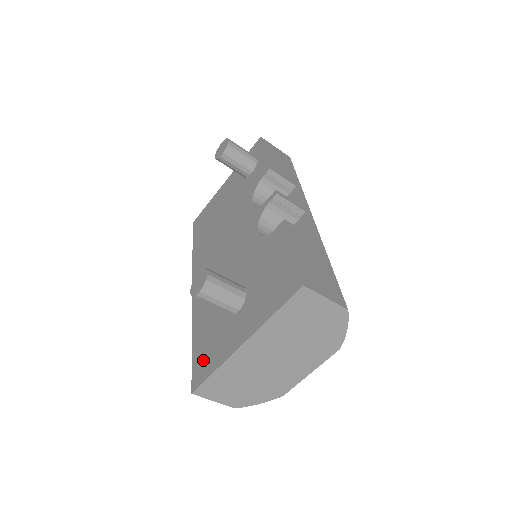
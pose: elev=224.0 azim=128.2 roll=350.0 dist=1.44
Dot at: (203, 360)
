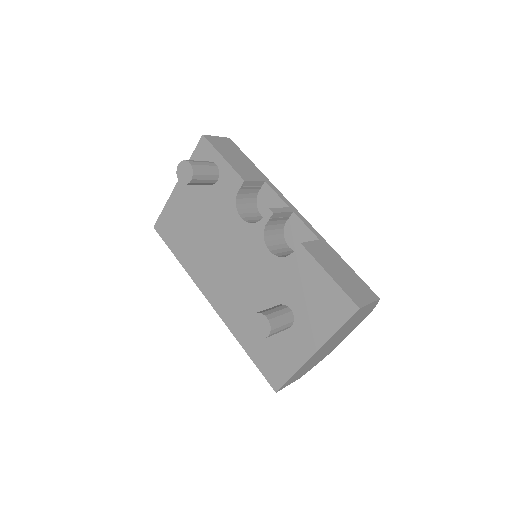
Dot at: (272, 367)
